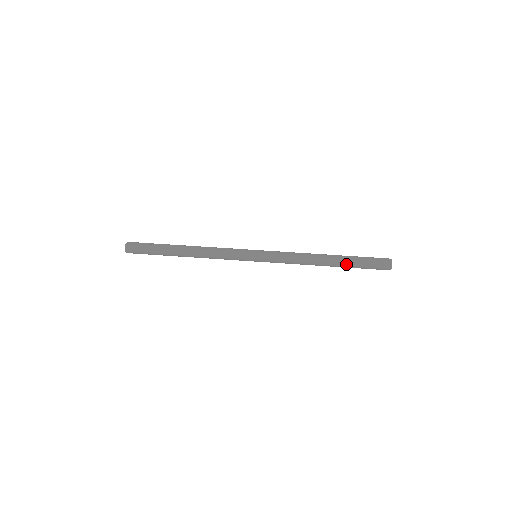
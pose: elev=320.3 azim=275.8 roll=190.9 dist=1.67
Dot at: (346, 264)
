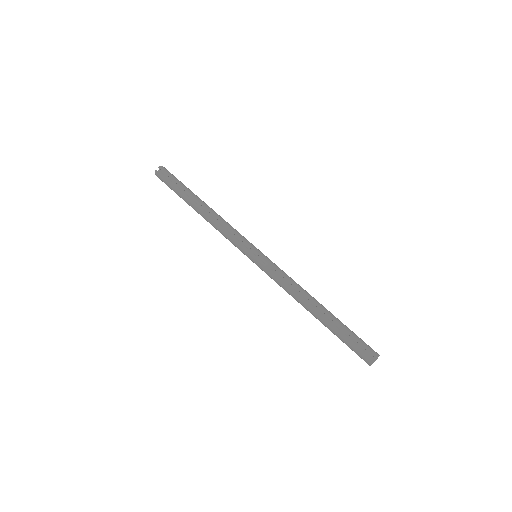
Dot at: occluded
